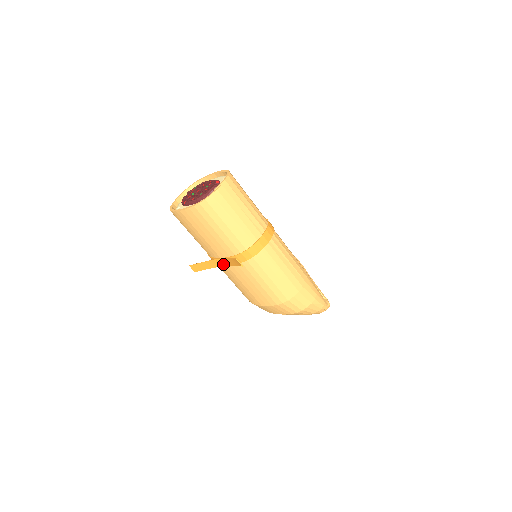
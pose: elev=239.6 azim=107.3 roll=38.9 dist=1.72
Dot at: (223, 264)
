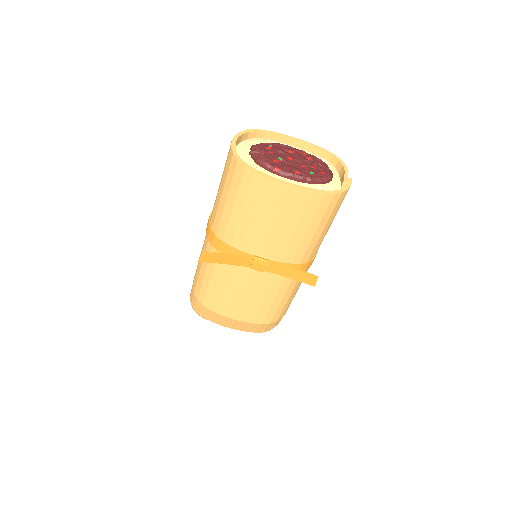
Dot at: (261, 267)
